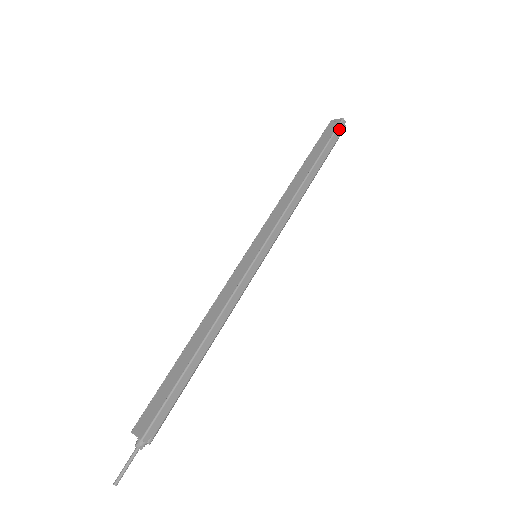
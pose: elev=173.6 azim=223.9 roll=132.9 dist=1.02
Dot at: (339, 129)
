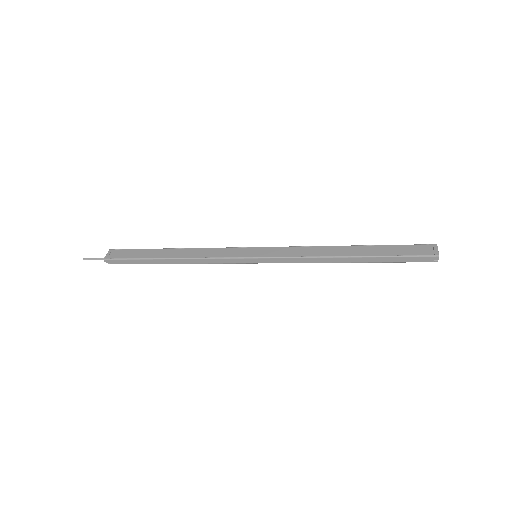
Dot at: (423, 258)
